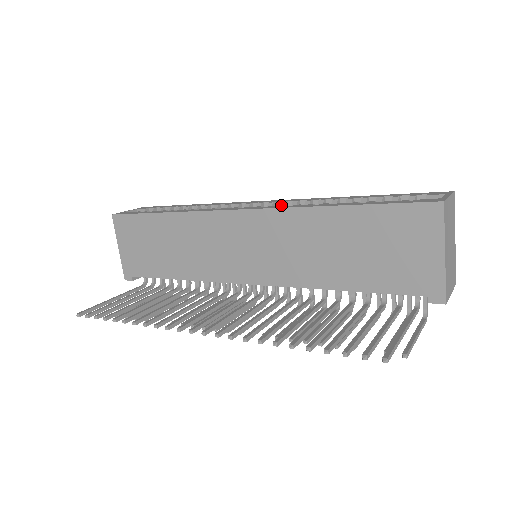
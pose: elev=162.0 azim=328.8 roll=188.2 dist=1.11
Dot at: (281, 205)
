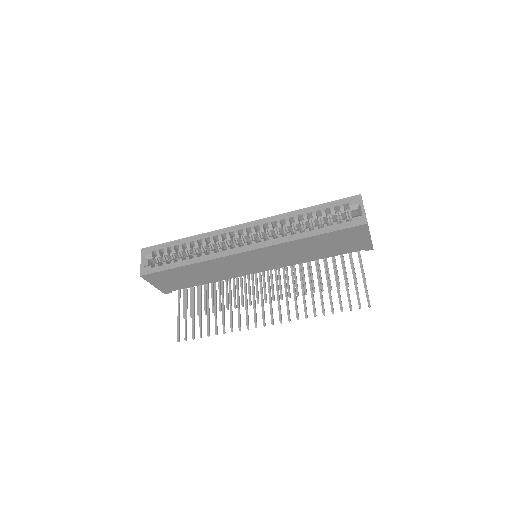
Dot at: (262, 230)
